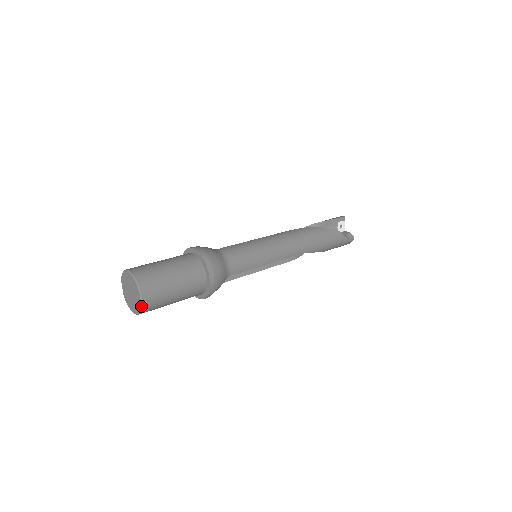
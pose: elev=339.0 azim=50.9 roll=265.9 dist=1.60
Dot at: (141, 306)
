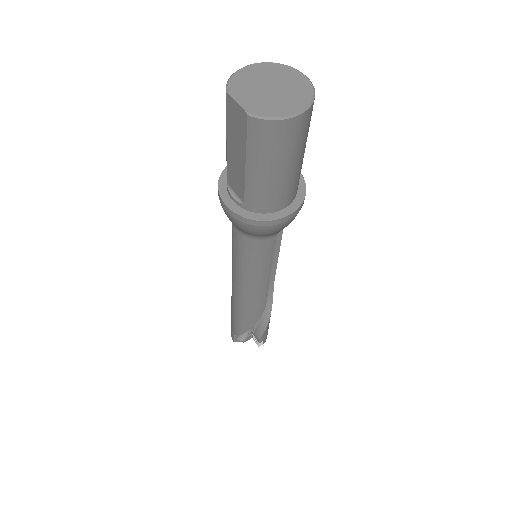
Dot at: (312, 84)
